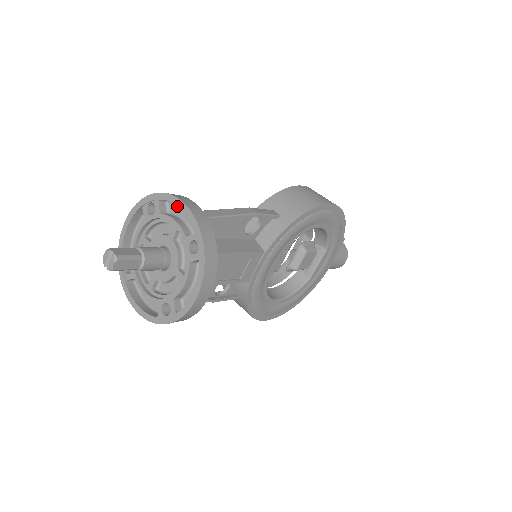
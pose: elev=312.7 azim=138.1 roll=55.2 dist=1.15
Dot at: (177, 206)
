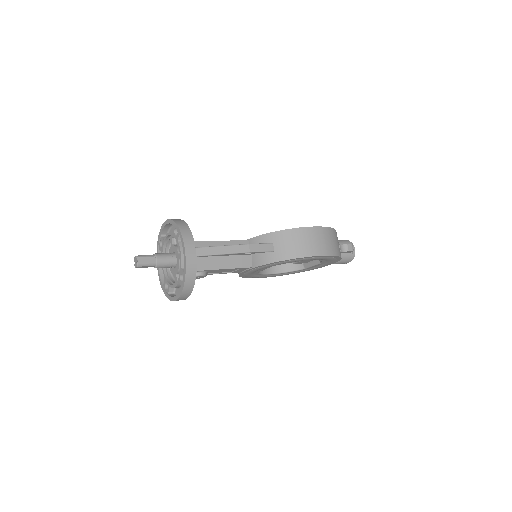
Dot at: occluded
